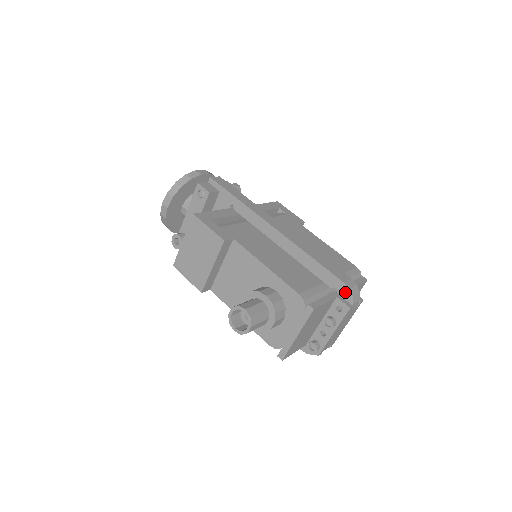
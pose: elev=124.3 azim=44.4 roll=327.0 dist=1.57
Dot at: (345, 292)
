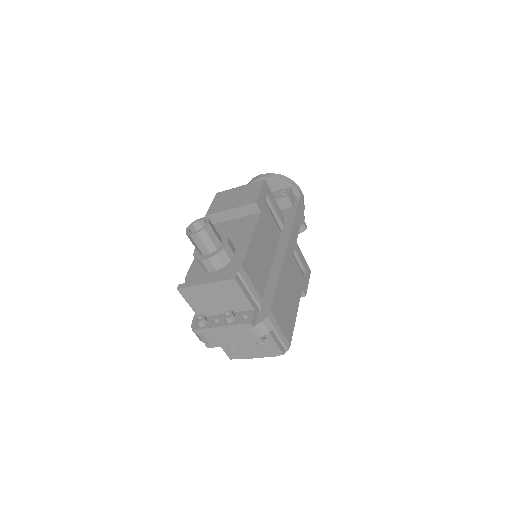
Dot at: (263, 315)
